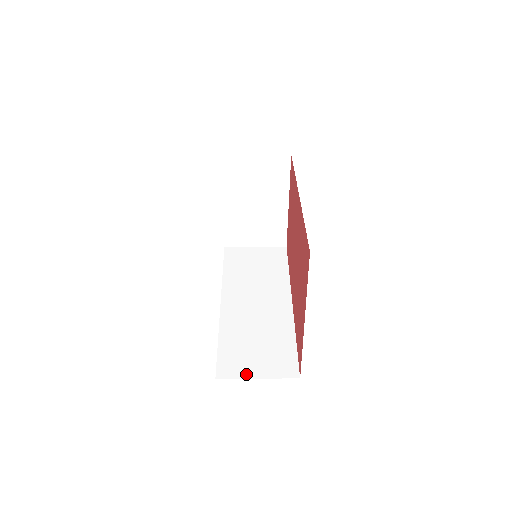
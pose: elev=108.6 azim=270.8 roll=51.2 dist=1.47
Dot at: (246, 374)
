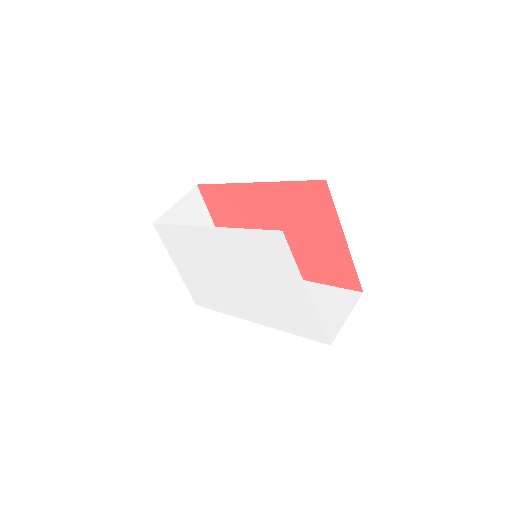
Dot at: (339, 324)
